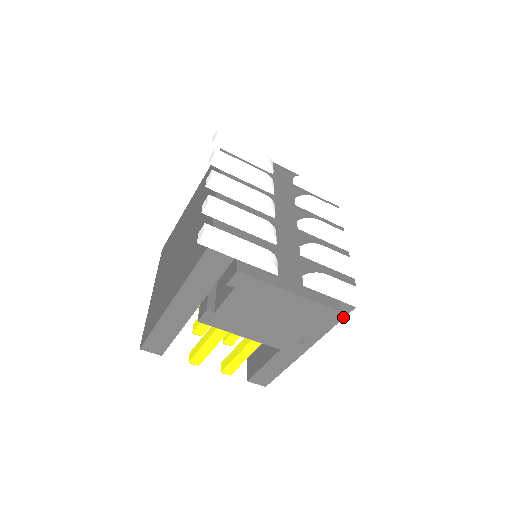
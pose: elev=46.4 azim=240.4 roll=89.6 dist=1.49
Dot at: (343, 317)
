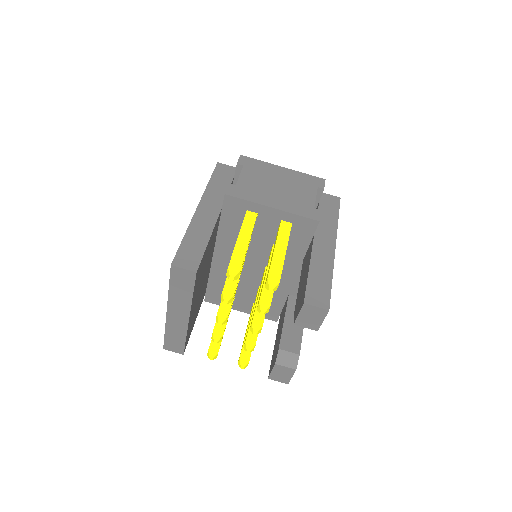
Dot at: (338, 210)
